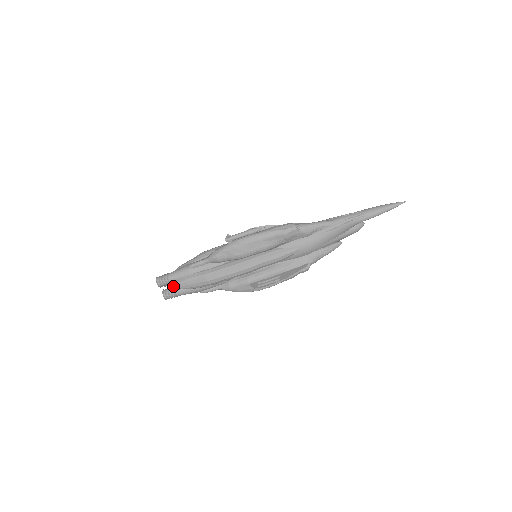
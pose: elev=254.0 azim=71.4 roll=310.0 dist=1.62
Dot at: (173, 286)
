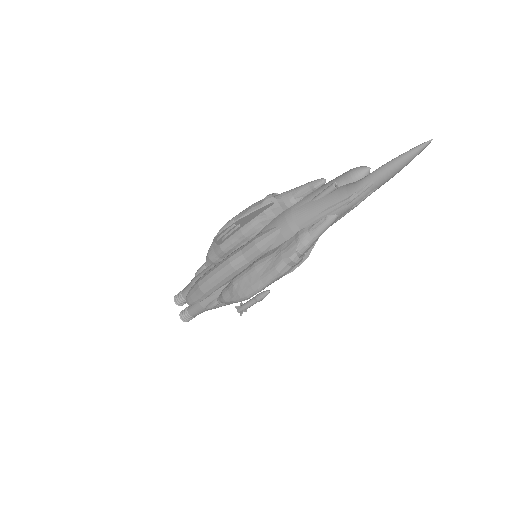
Dot at: occluded
